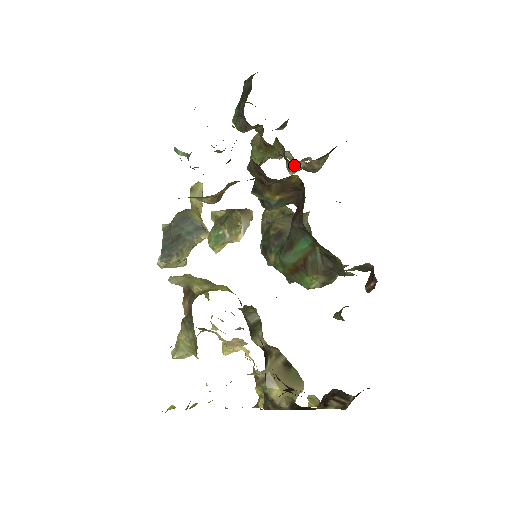
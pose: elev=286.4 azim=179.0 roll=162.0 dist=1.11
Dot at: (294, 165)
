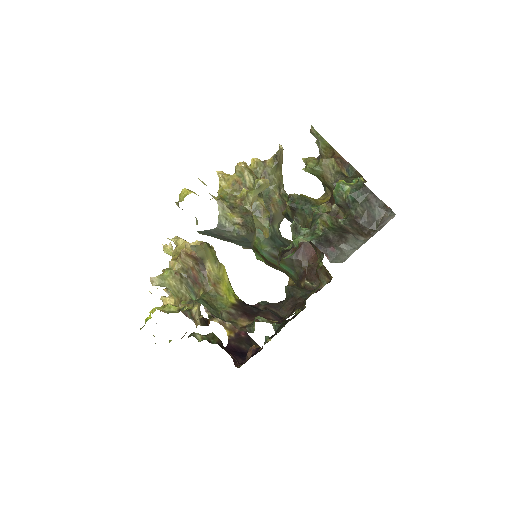
Dot at: occluded
